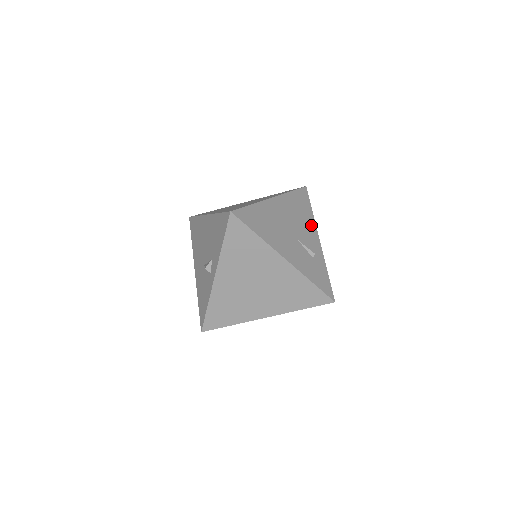
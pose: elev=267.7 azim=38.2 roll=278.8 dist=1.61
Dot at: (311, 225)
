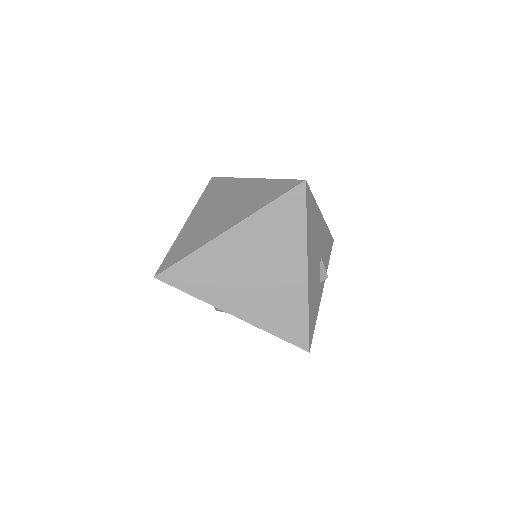
Dot at: occluded
